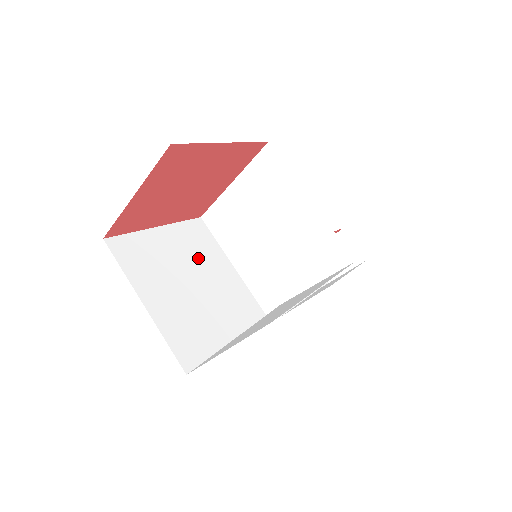
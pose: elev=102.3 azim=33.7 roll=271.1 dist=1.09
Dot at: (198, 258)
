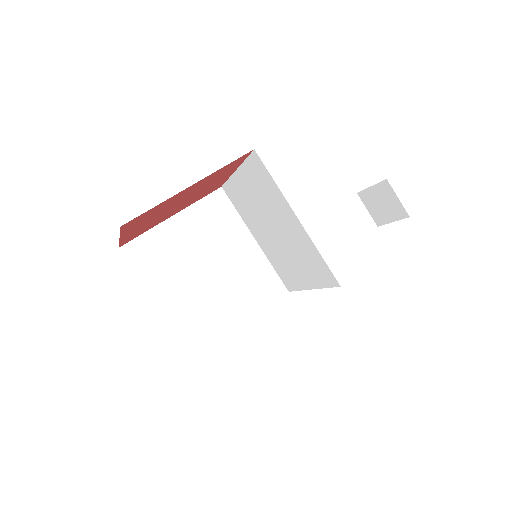
Dot at: (214, 240)
